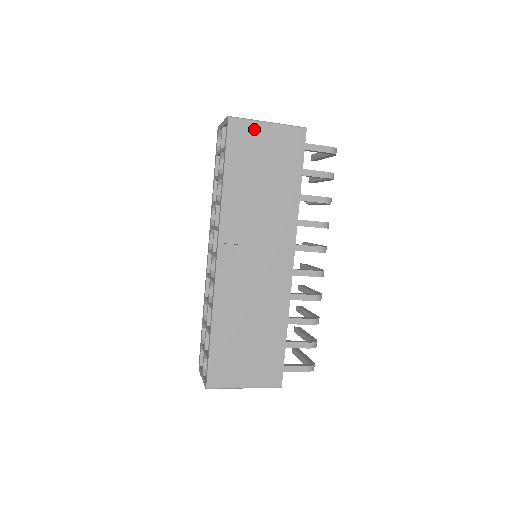
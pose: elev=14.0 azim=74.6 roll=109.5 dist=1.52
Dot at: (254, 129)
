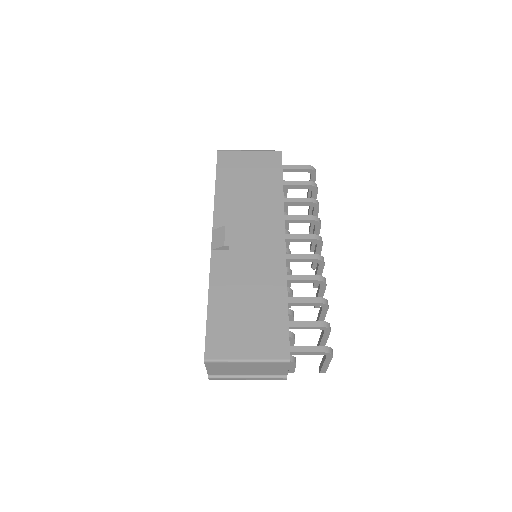
Dot at: (238, 155)
